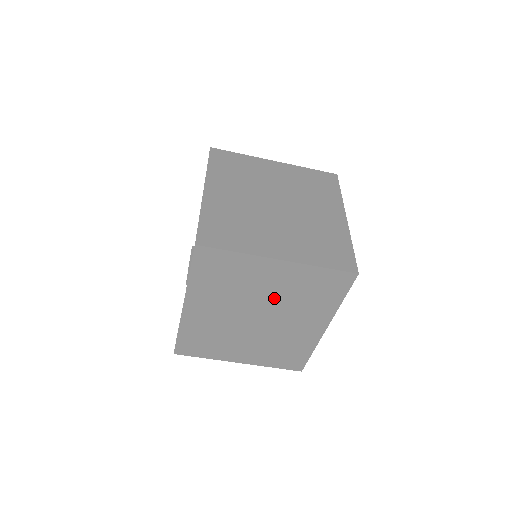
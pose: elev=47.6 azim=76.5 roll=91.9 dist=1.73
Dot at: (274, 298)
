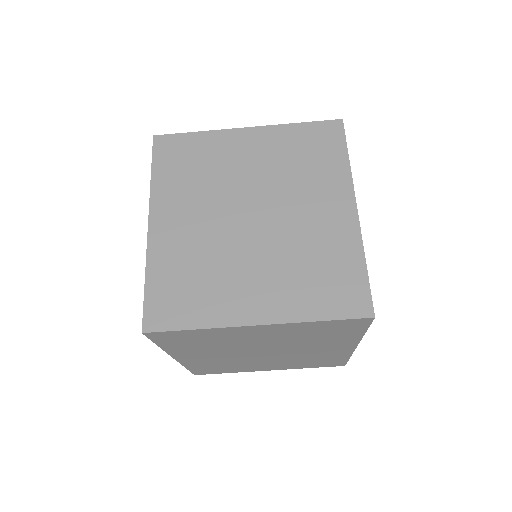
Dot at: (274, 342)
